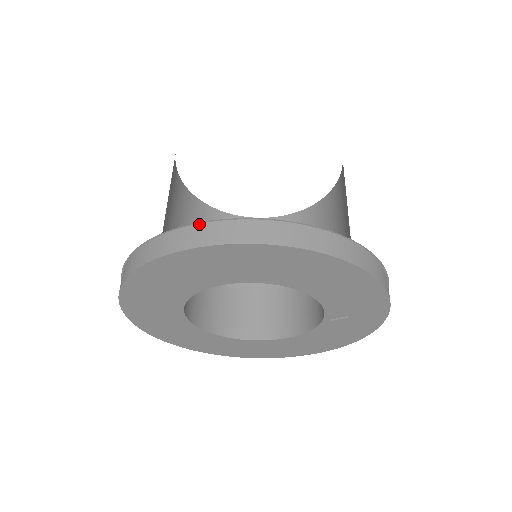
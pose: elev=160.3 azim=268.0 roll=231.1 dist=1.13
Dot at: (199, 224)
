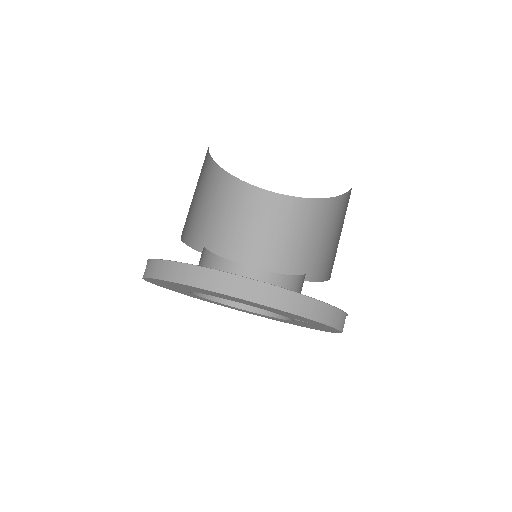
Dot at: (164, 260)
